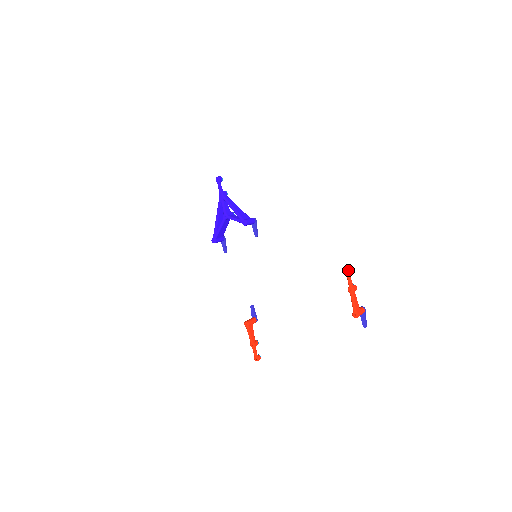
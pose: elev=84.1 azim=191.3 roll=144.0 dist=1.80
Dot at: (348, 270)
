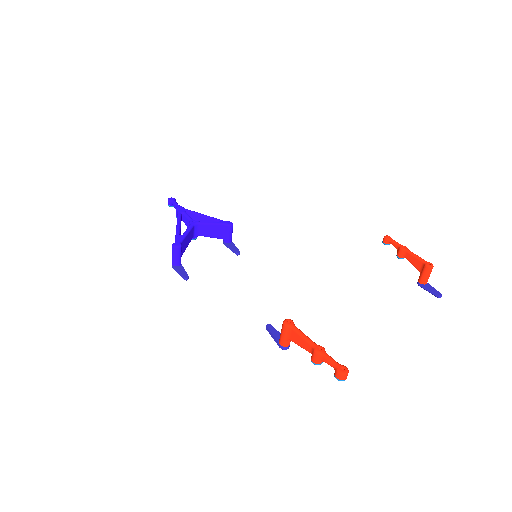
Dot at: (386, 235)
